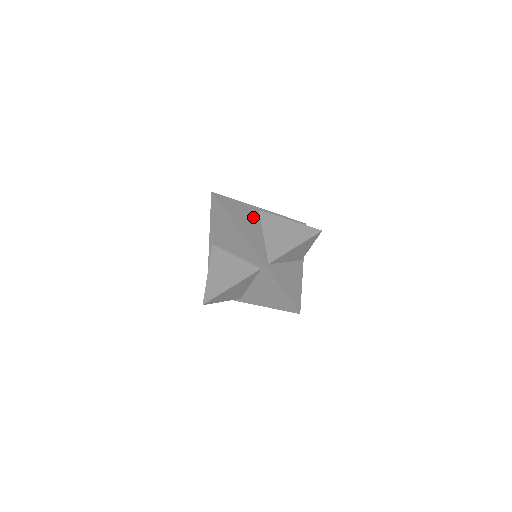
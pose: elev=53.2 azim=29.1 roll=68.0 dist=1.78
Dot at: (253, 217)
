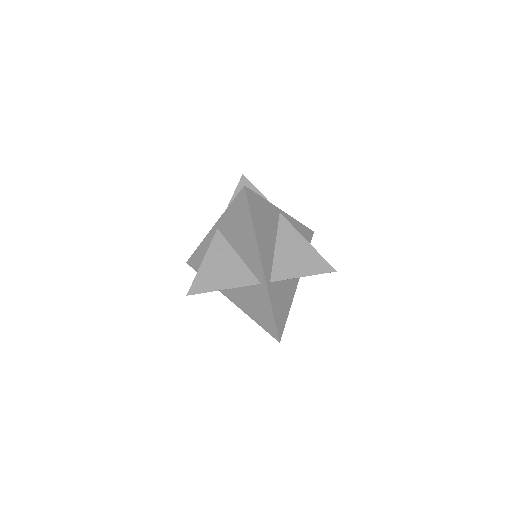
Dot at: (272, 222)
